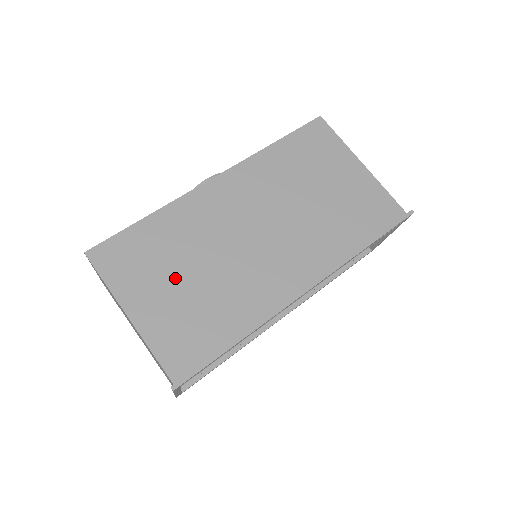
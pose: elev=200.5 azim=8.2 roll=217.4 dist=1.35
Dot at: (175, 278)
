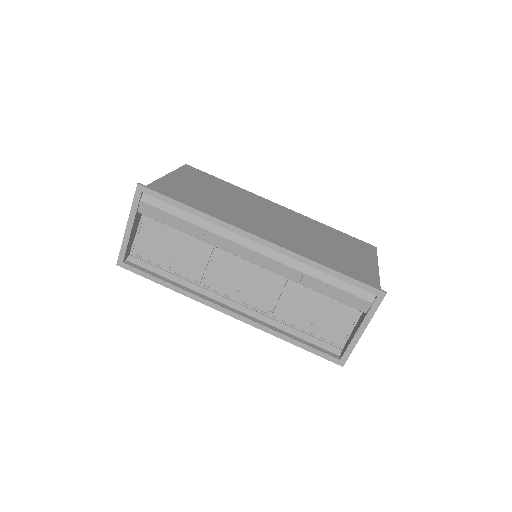
Dot at: (206, 190)
